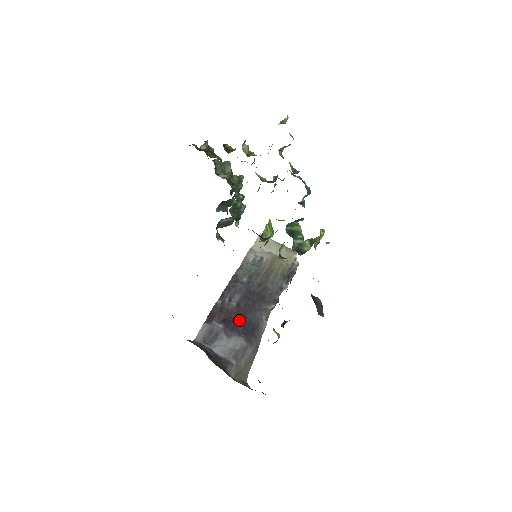
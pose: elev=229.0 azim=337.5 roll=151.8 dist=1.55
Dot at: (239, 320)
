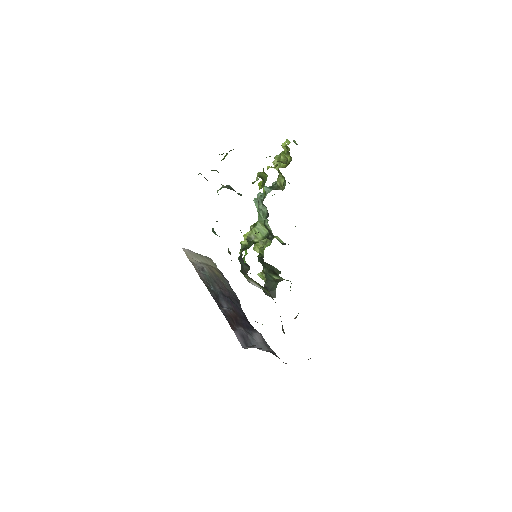
Dot at: (244, 320)
